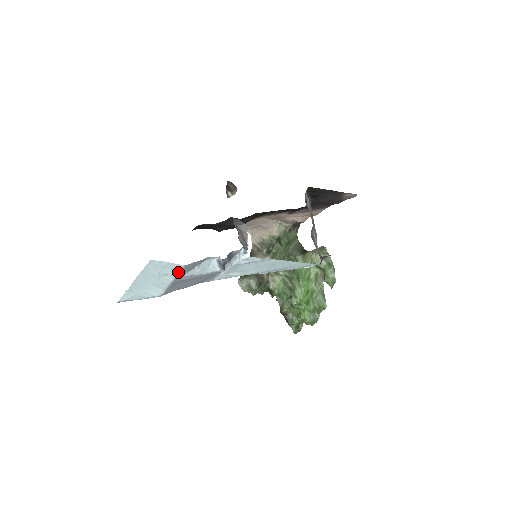
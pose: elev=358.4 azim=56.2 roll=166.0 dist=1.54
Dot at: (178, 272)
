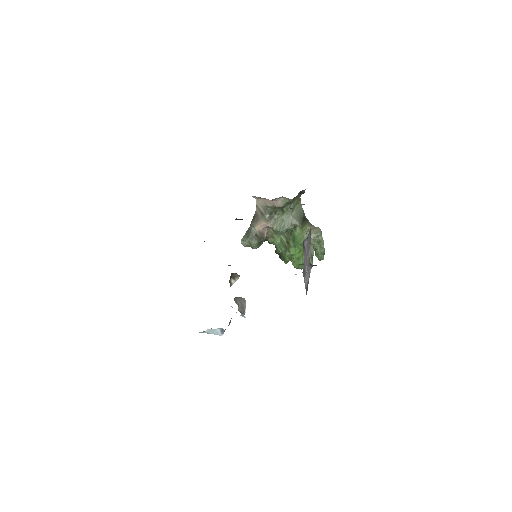
Dot at: occluded
